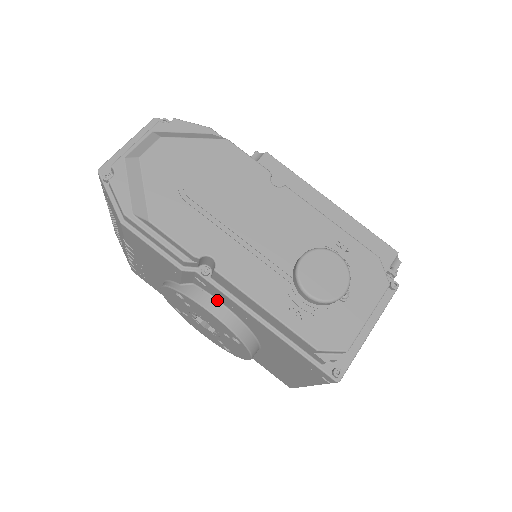
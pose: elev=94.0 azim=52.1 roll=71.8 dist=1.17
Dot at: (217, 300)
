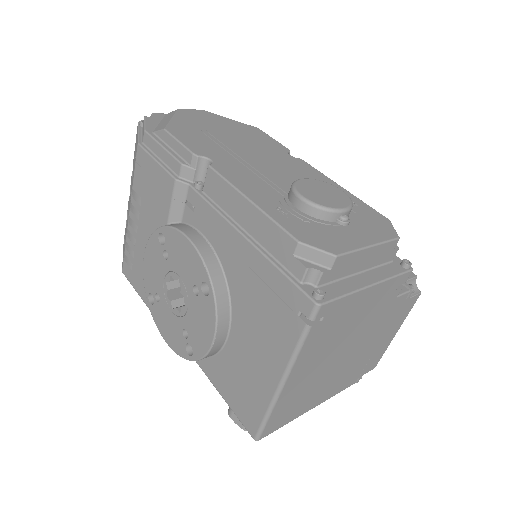
Dot at: (200, 233)
